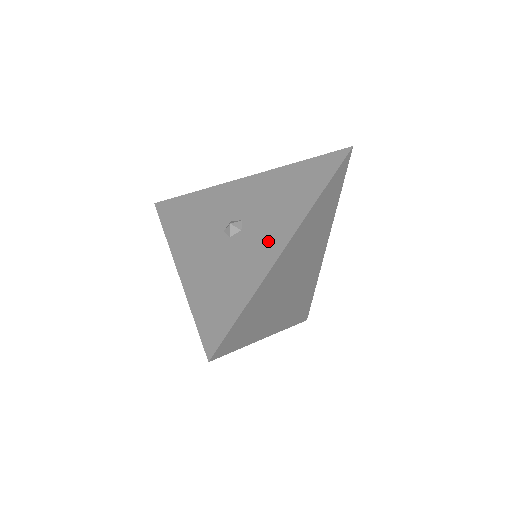
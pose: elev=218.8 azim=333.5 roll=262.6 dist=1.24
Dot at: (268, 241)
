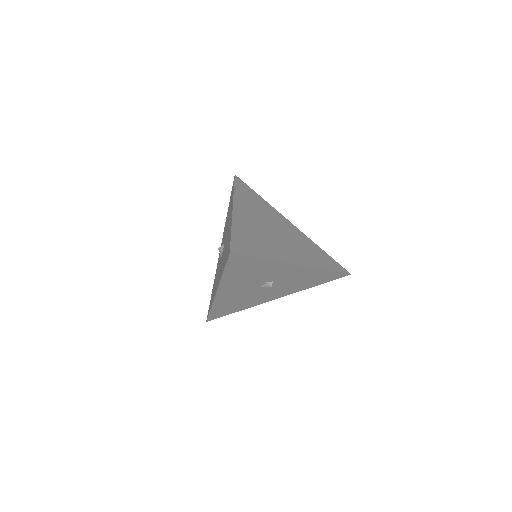
Dot at: (229, 221)
